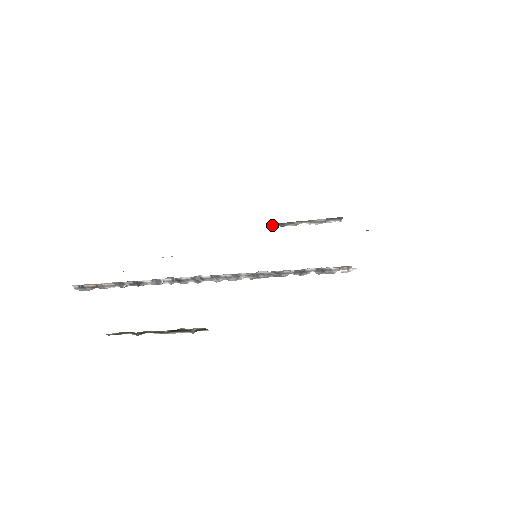
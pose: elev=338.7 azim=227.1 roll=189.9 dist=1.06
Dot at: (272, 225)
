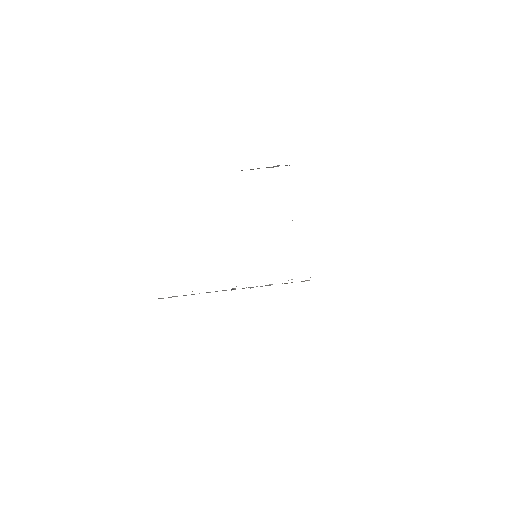
Dot at: (241, 170)
